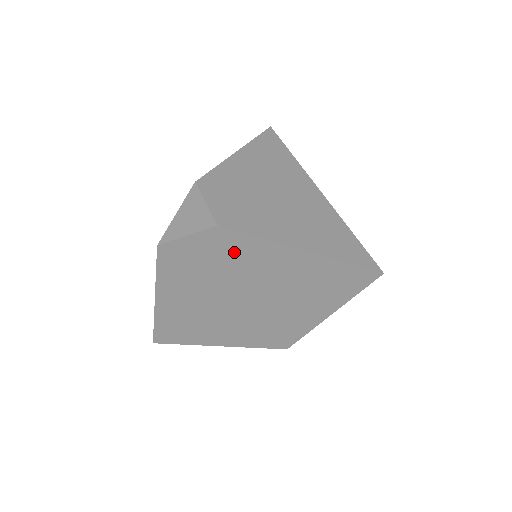
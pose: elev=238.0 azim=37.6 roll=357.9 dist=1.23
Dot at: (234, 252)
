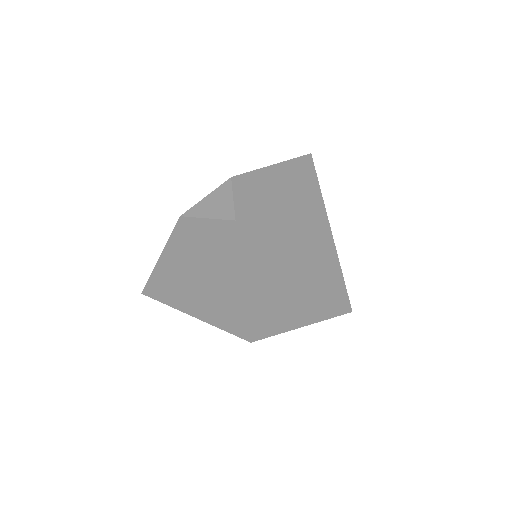
Dot at: (240, 247)
